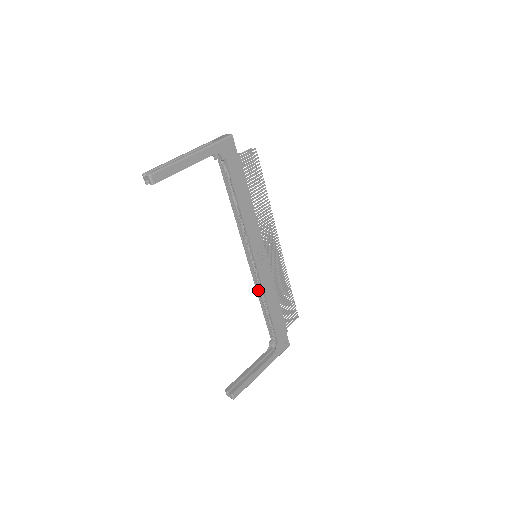
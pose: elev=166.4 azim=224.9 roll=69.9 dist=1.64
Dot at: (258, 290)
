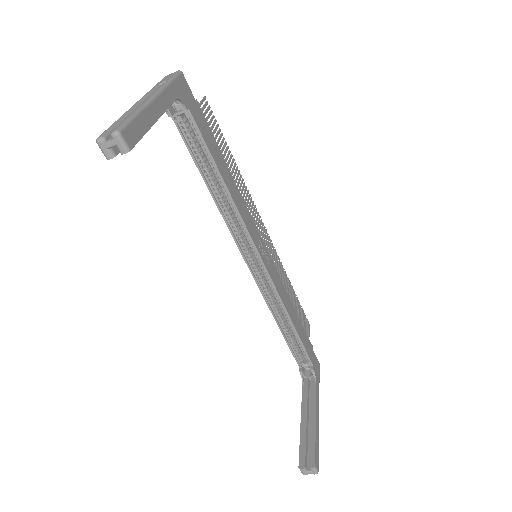
Dot at: (270, 305)
